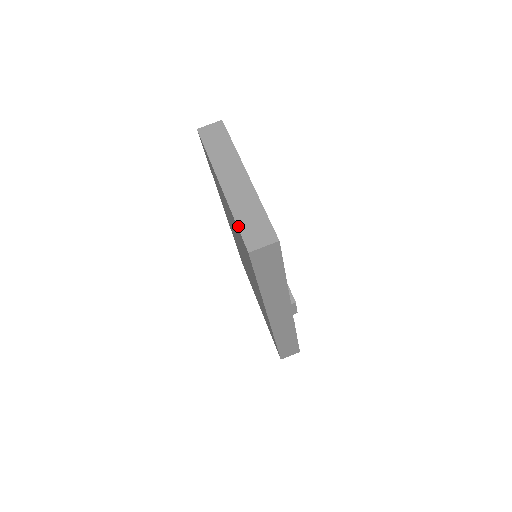
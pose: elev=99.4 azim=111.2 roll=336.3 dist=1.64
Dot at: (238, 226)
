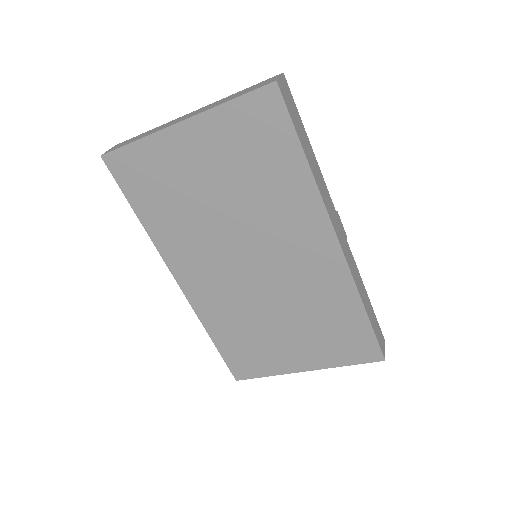
Dot at: (240, 95)
